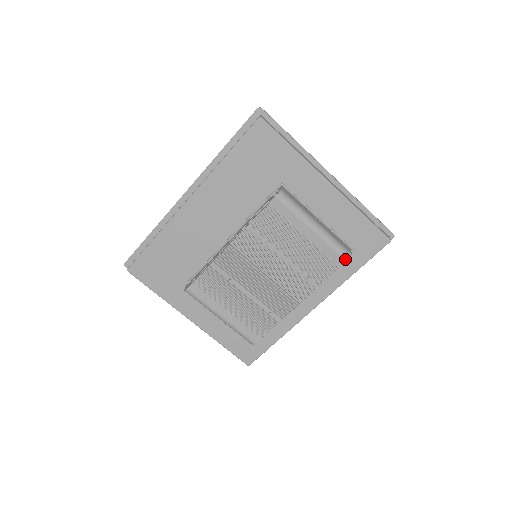
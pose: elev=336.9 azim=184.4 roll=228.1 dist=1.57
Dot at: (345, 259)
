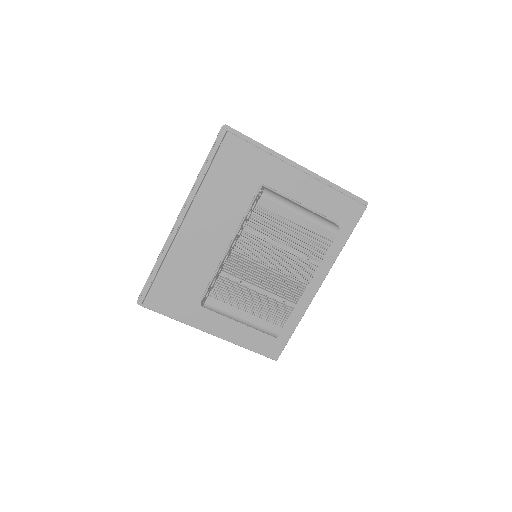
Dot at: (335, 232)
